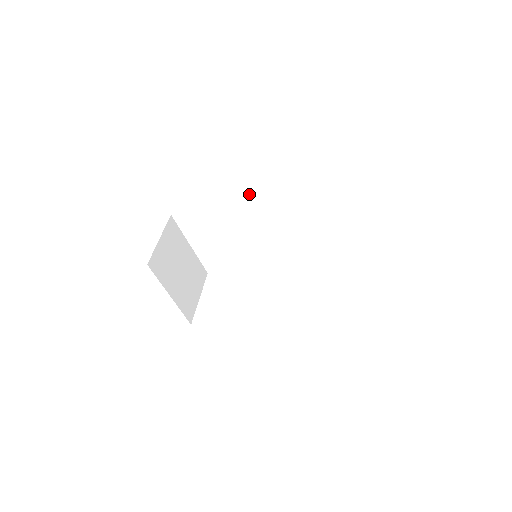
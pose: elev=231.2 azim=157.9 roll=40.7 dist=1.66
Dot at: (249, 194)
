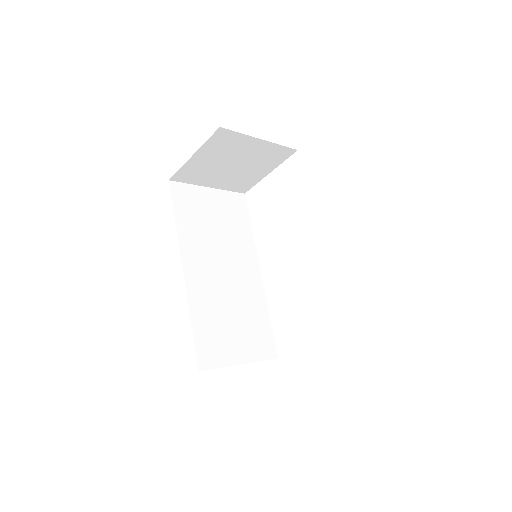
Dot at: occluded
